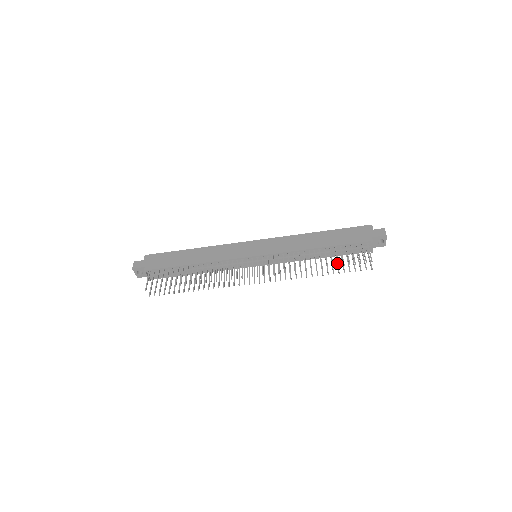
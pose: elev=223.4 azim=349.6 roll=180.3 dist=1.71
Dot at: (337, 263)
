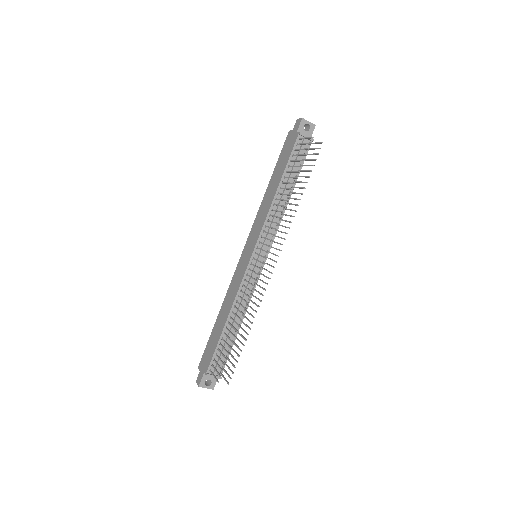
Dot at: occluded
